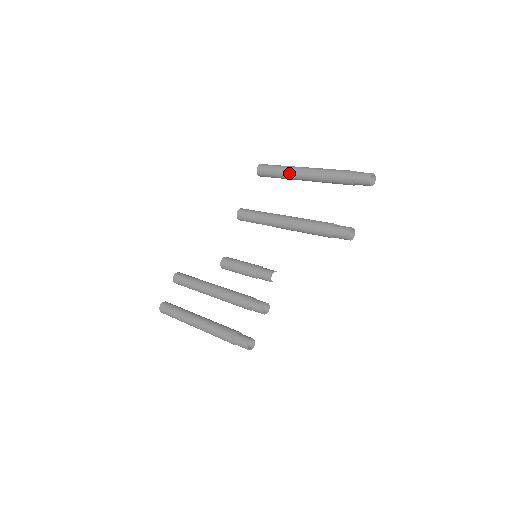
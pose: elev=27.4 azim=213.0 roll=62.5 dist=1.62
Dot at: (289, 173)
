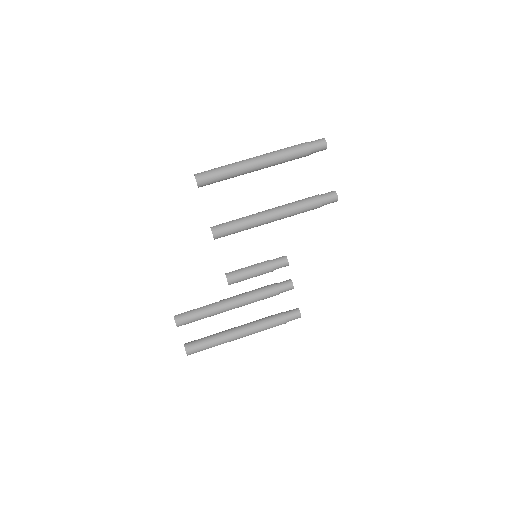
Dot at: (242, 173)
